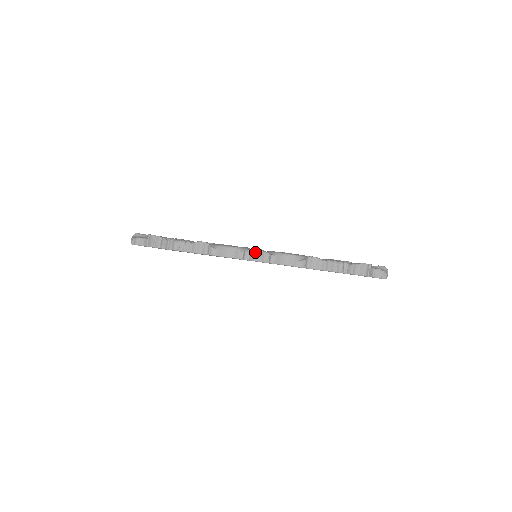
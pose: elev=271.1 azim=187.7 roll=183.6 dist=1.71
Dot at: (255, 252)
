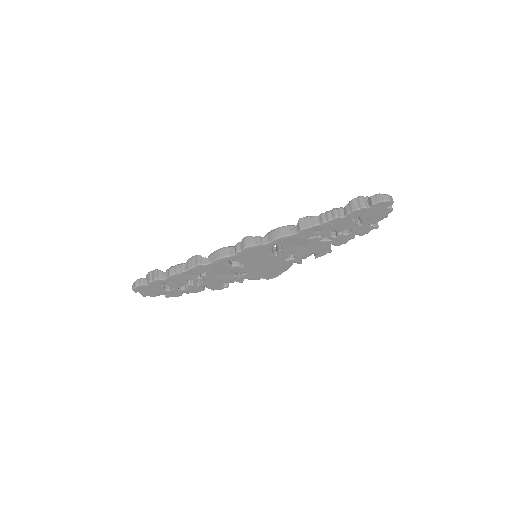
Dot at: (244, 240)
